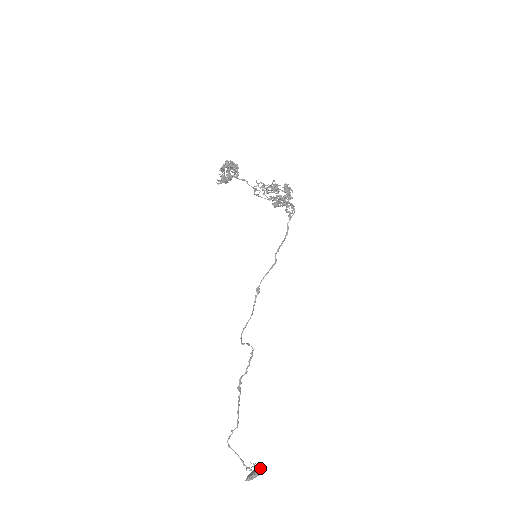
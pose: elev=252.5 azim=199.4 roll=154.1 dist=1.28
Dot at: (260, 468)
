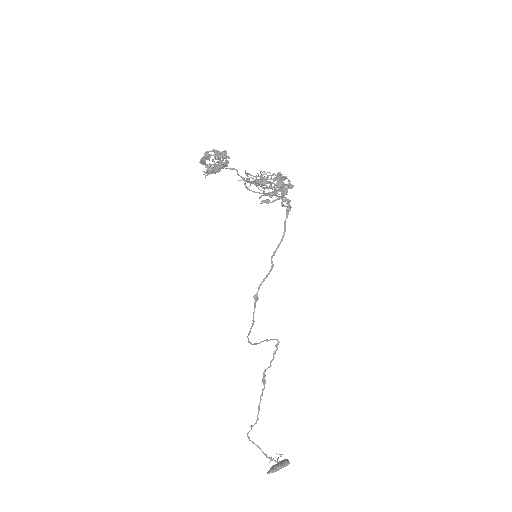
Dot at: (285, 461)
